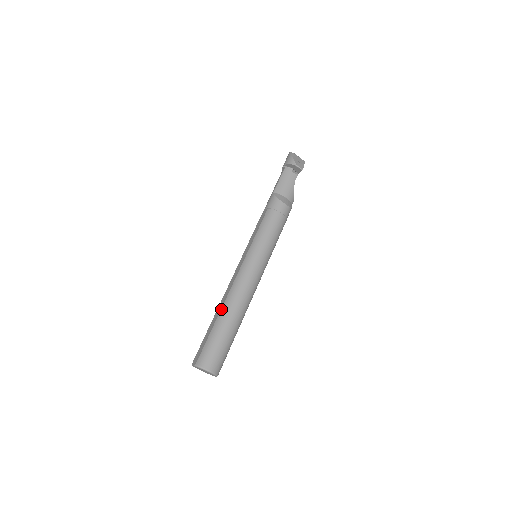
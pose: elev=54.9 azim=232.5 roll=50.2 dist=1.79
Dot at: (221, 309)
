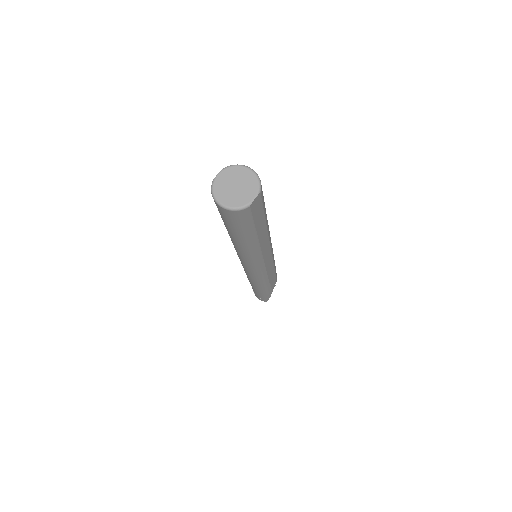
Dot at: occluded
